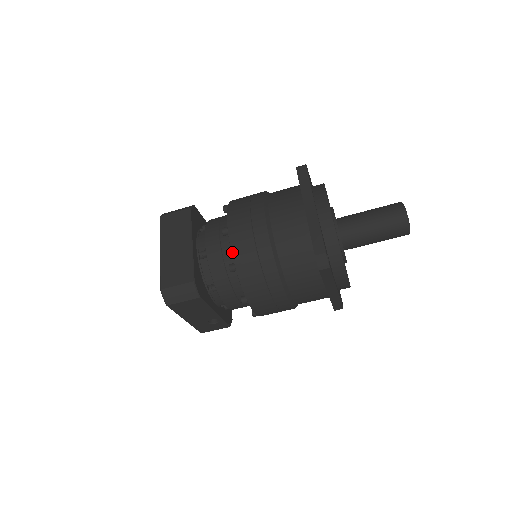
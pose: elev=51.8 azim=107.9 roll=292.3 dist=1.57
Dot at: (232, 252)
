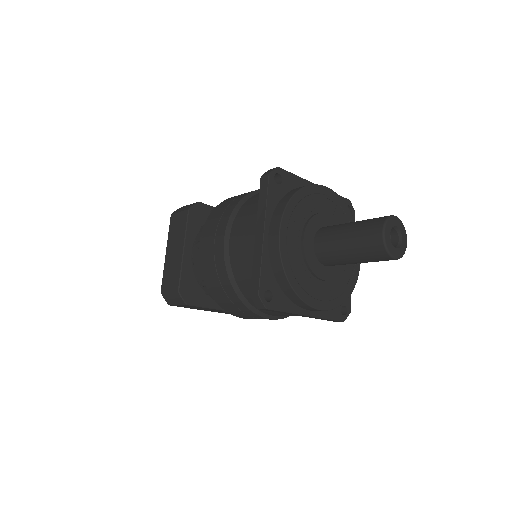
Dot at: (201, 270)
